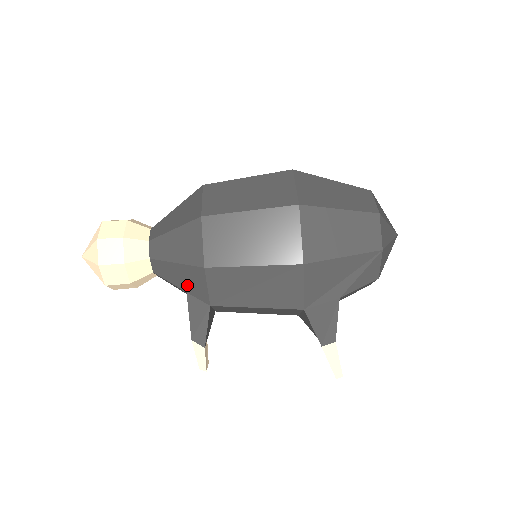
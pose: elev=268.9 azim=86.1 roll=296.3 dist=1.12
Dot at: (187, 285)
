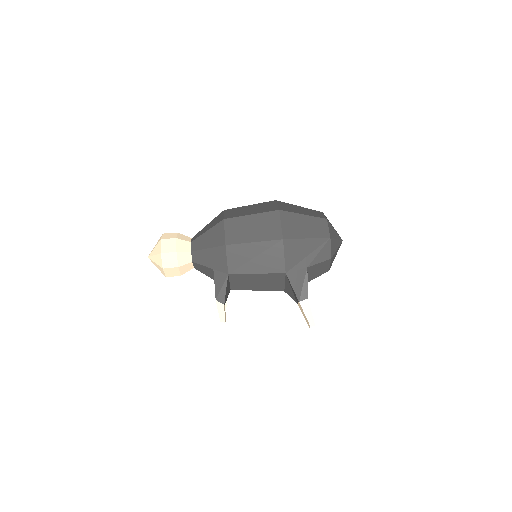
Dot at: (214, 263)
